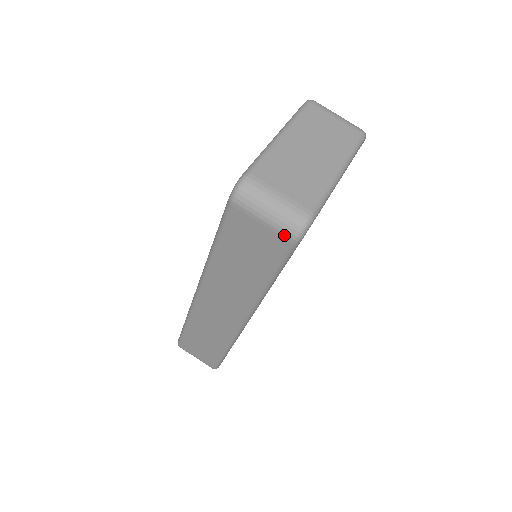
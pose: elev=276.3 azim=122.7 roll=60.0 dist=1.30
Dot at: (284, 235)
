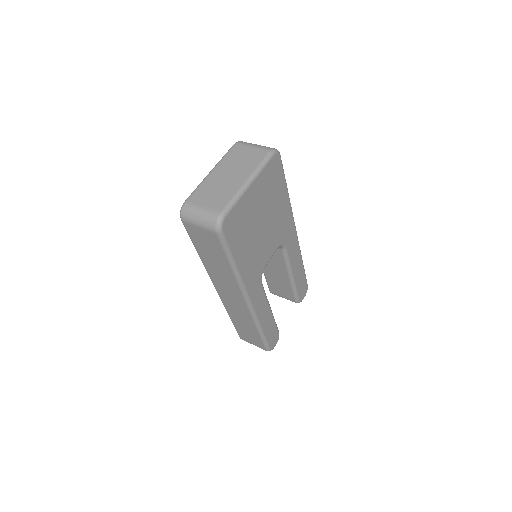
Dot at: (211, 231)
